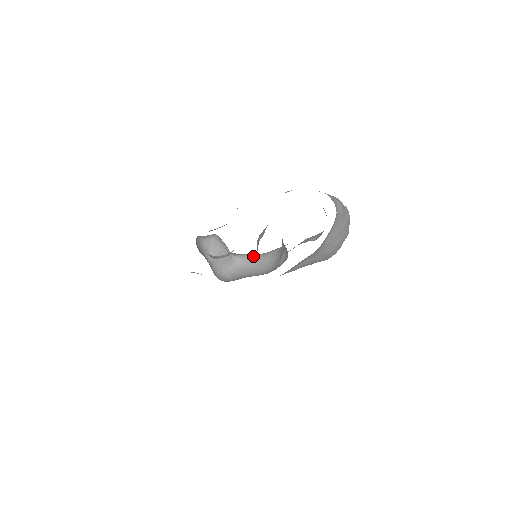
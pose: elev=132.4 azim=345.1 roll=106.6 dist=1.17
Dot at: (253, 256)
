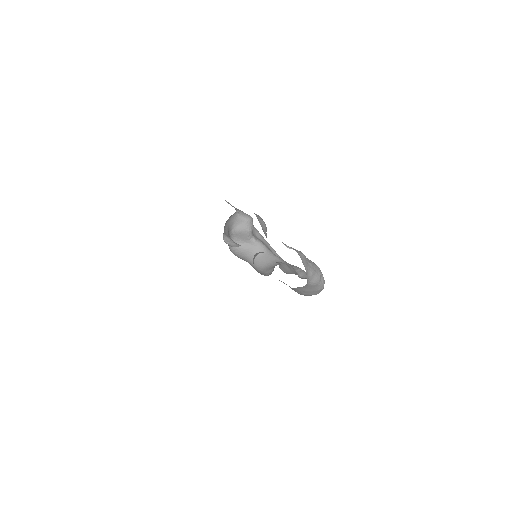
Dot at: (264, 248)
